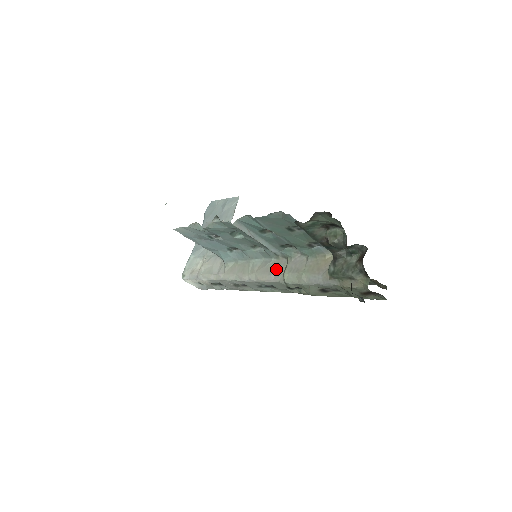
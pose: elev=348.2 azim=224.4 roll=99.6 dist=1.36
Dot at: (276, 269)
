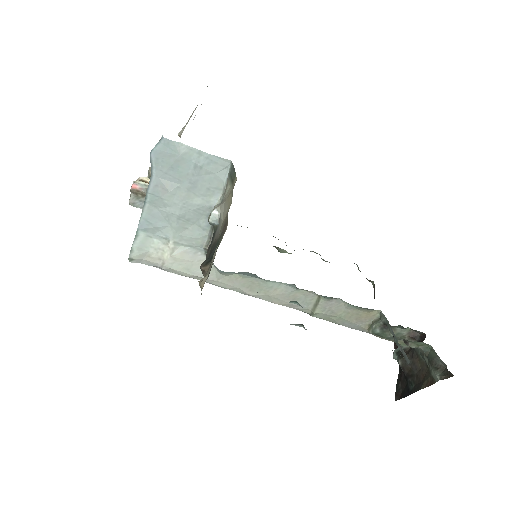
Dot at: (301, 300)
